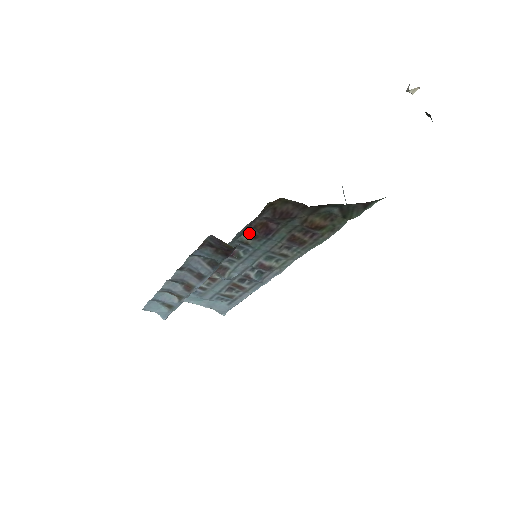
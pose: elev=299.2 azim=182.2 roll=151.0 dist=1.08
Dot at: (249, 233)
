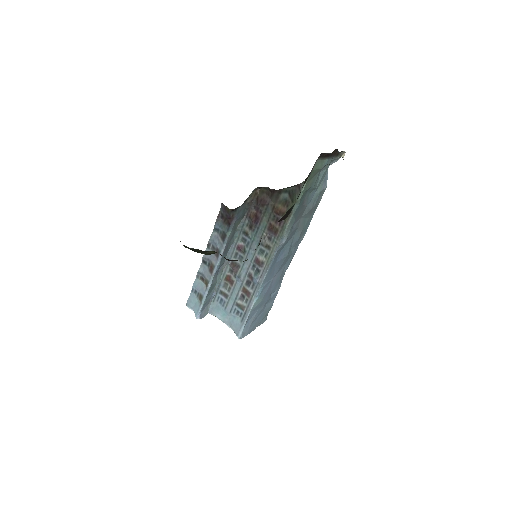
Dot at: (248, 224)
